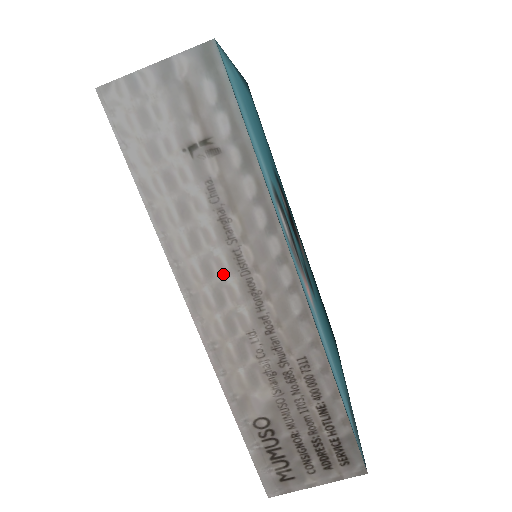
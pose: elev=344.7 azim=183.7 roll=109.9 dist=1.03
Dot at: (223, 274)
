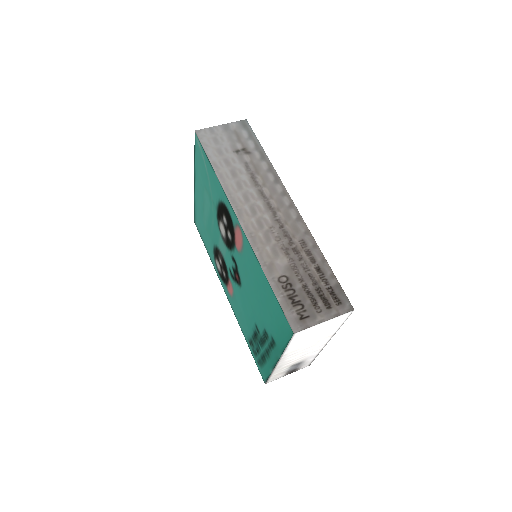
Dot at: (254, 200)
